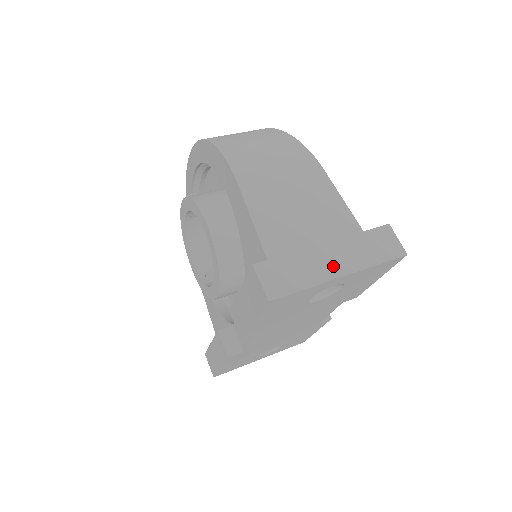
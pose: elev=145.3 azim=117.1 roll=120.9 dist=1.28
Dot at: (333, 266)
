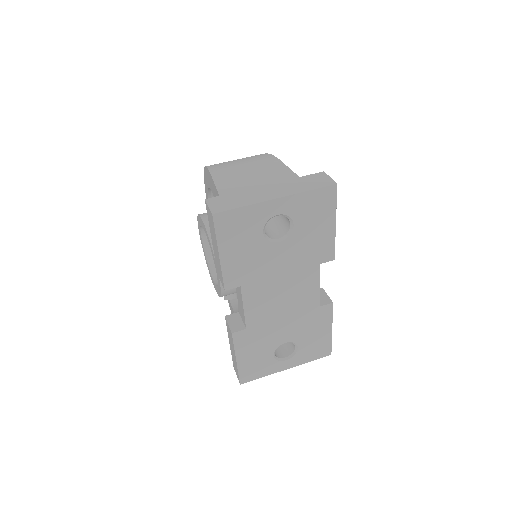
Dot at: (269, 194)
